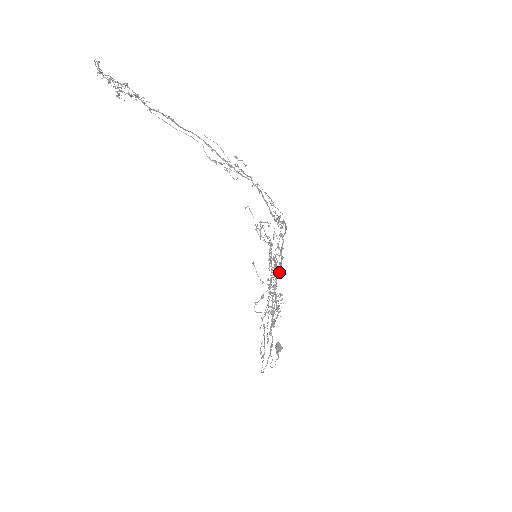
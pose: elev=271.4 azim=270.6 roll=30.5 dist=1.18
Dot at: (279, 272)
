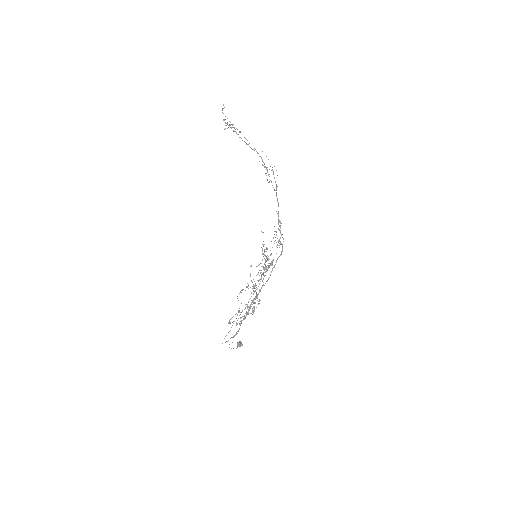
Dot at: (267, 269)
